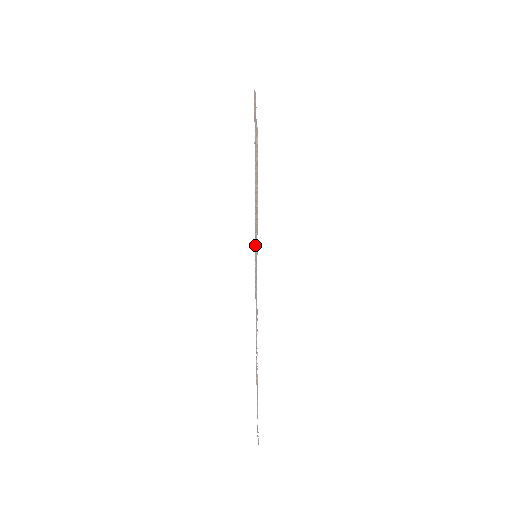
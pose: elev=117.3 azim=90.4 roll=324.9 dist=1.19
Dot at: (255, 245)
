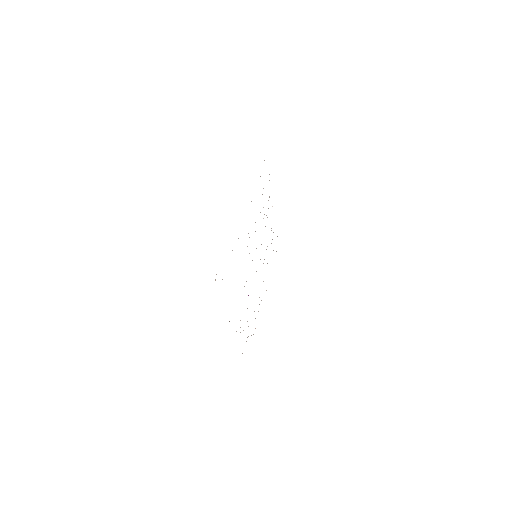
Dot at: occluded
